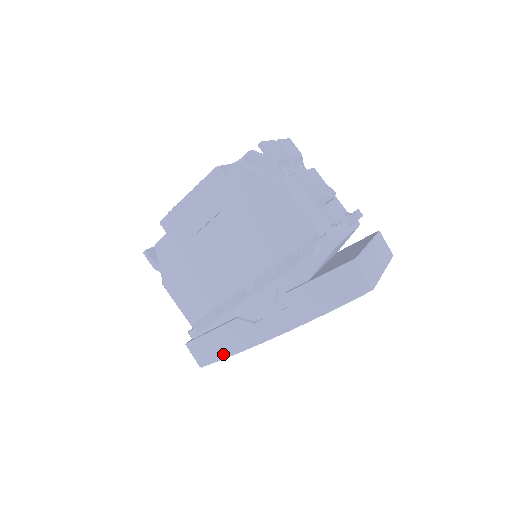
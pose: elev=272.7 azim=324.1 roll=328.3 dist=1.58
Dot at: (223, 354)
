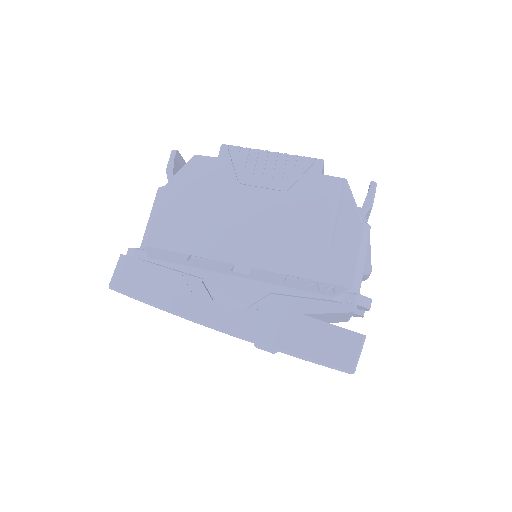
Dot at: (149, 297)
